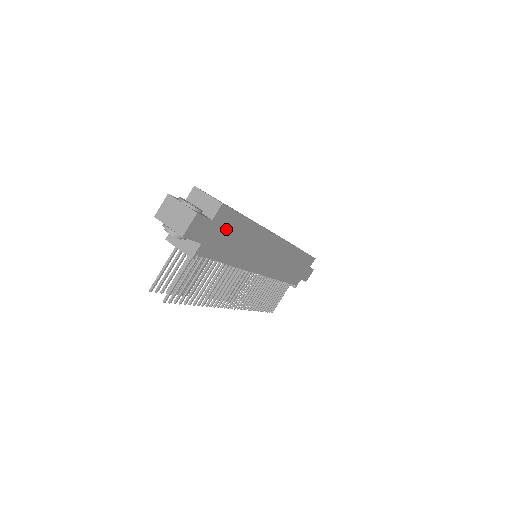
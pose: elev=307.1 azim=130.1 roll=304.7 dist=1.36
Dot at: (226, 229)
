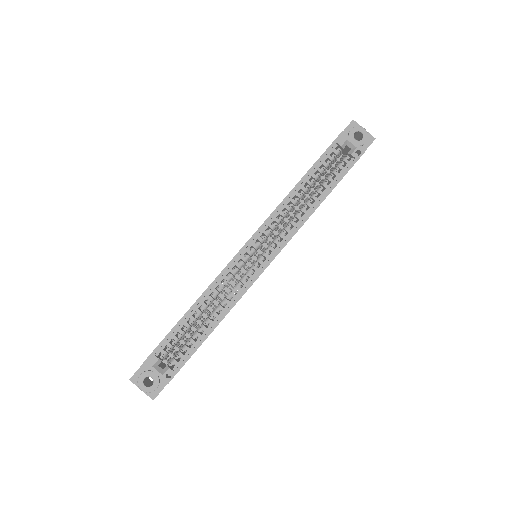
Dot at: occluded
